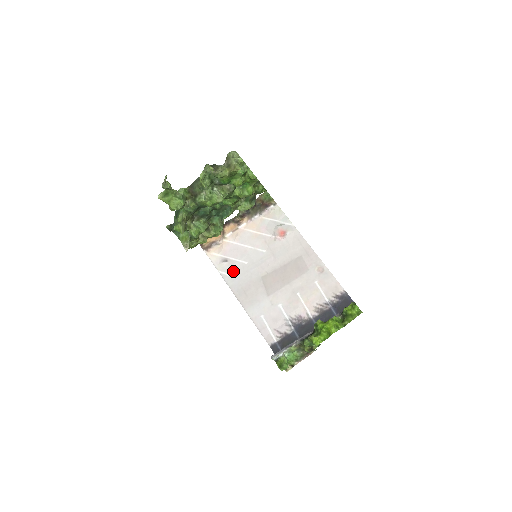
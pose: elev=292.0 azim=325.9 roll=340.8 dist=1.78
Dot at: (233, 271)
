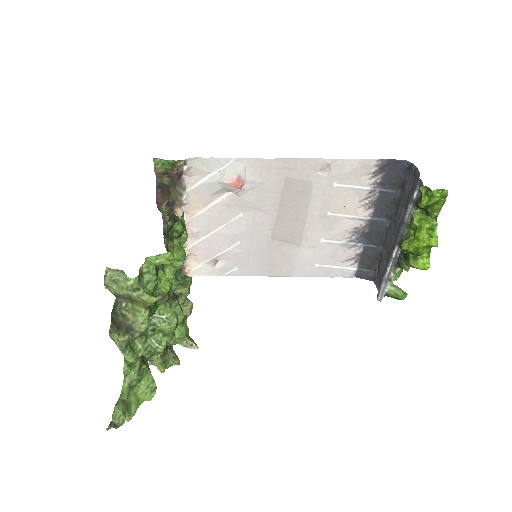
Dot at: (236, 262)
